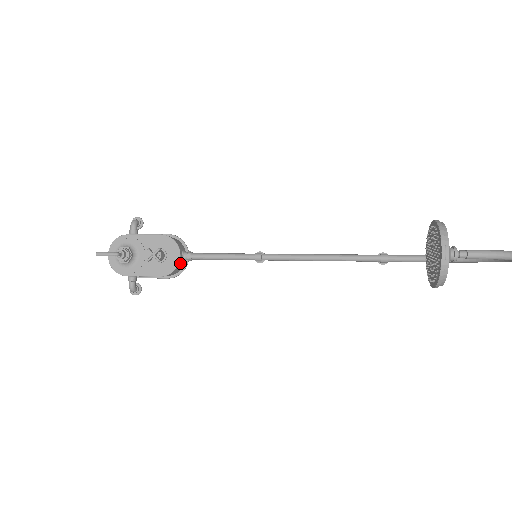
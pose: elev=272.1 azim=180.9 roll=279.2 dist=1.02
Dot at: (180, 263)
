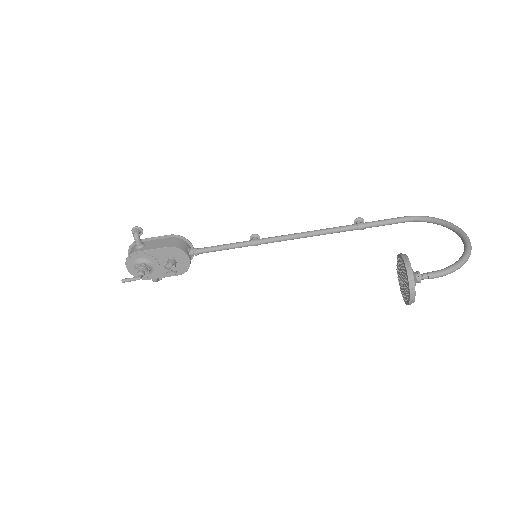
Dot at: occluded
